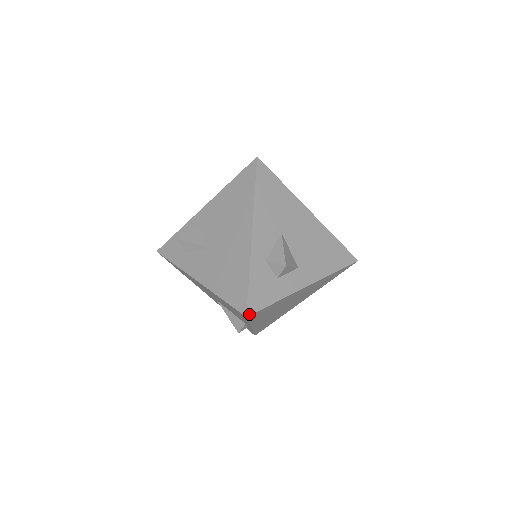
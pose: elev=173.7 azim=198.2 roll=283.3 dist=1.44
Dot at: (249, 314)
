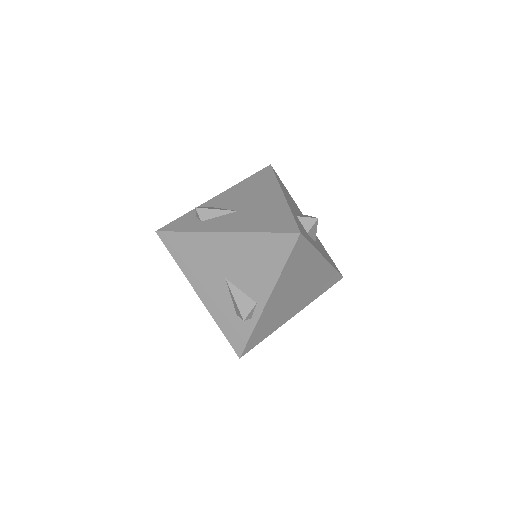
Dot at: (301, 233)
